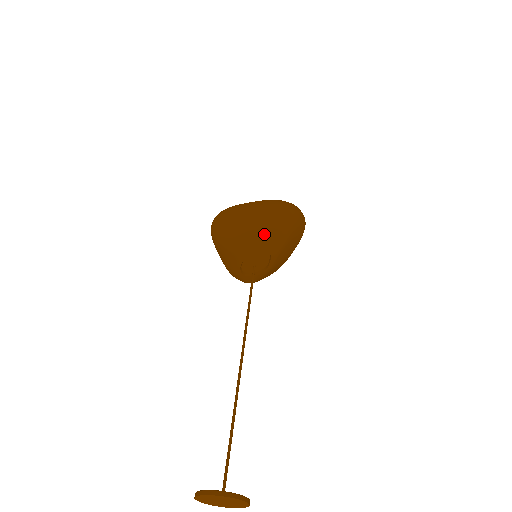
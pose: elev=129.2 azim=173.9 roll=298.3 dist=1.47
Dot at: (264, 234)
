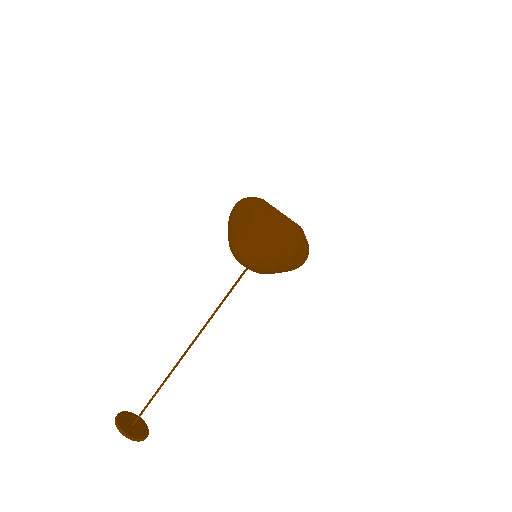
Dot at: (234, 250)
